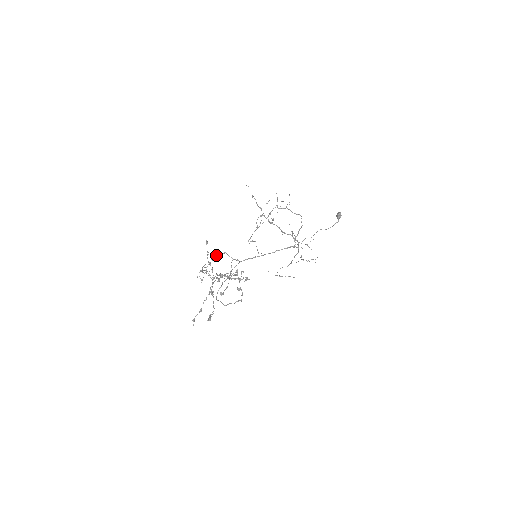
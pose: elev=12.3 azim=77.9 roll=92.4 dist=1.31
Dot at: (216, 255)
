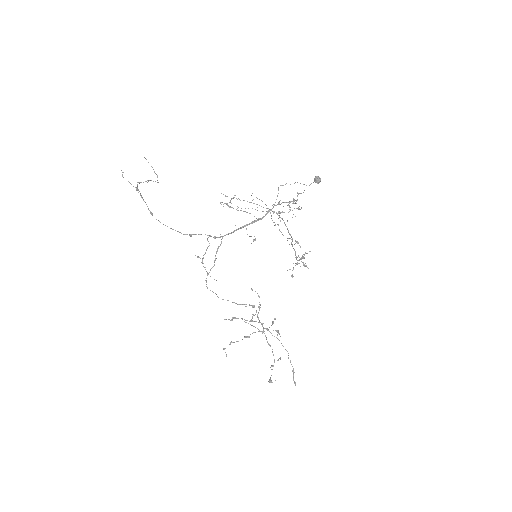
Dot at: occluded
